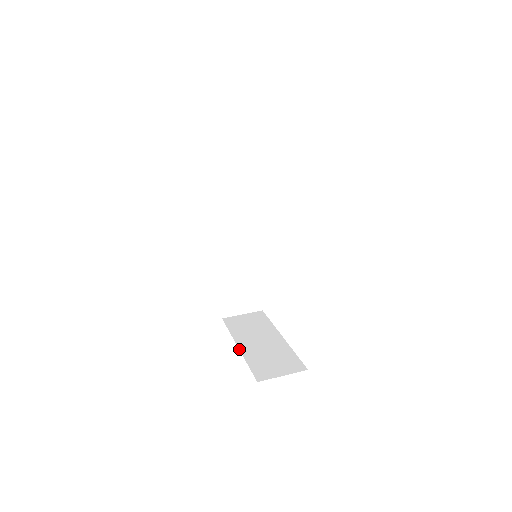
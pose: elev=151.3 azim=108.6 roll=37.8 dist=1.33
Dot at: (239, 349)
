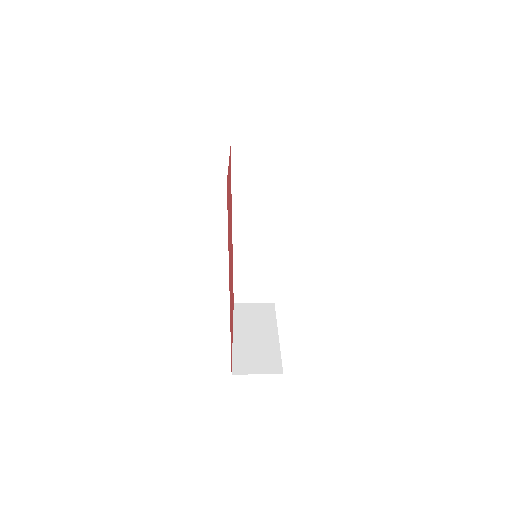
Dot at: (233, 338)
